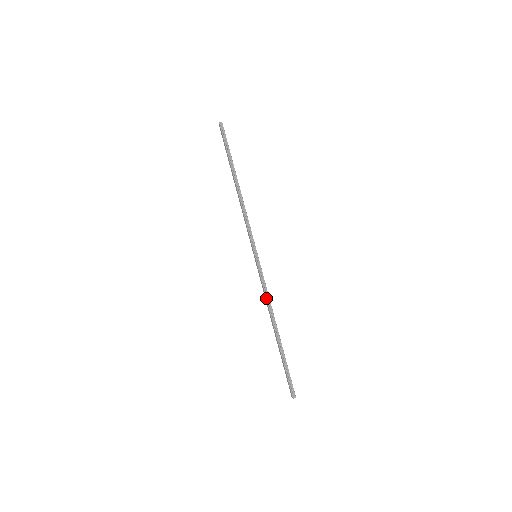
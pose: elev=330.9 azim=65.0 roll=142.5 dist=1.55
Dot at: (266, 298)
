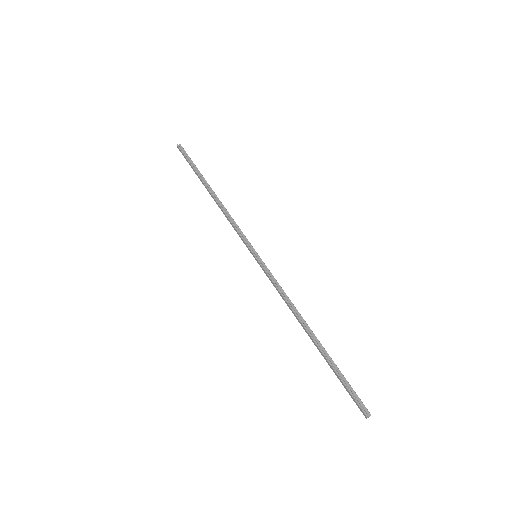
Dot at: (284, 298)
